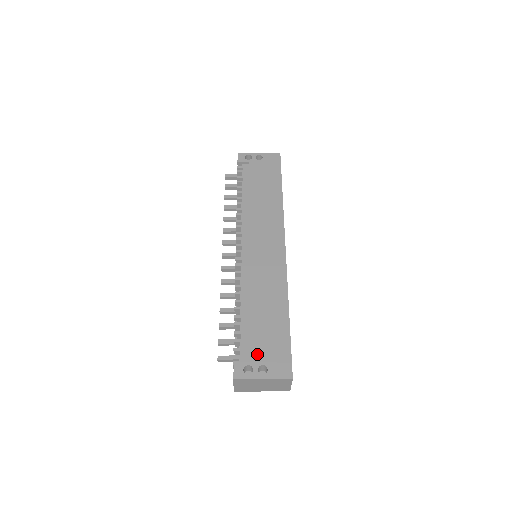
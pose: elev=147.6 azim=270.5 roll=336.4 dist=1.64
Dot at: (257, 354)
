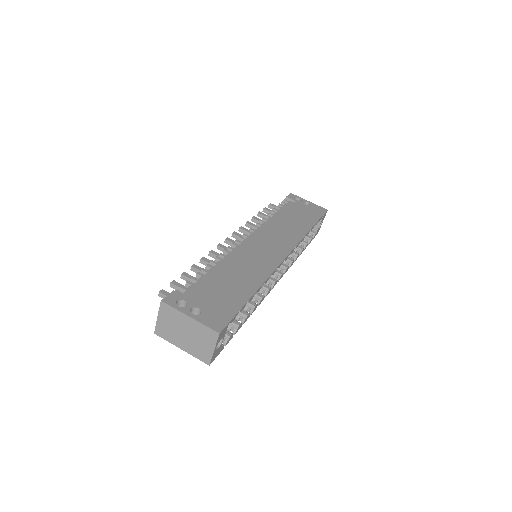
Dot at: (200, 299)
